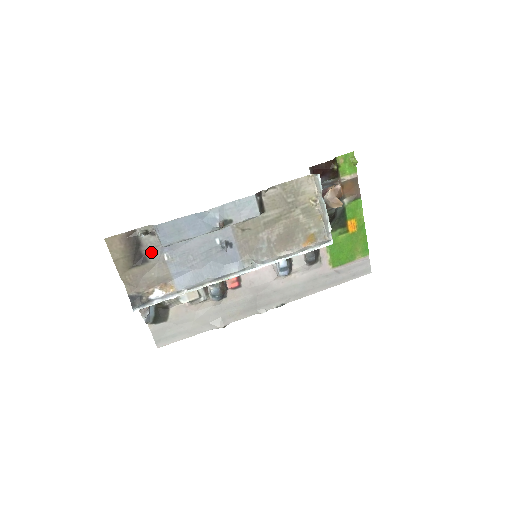
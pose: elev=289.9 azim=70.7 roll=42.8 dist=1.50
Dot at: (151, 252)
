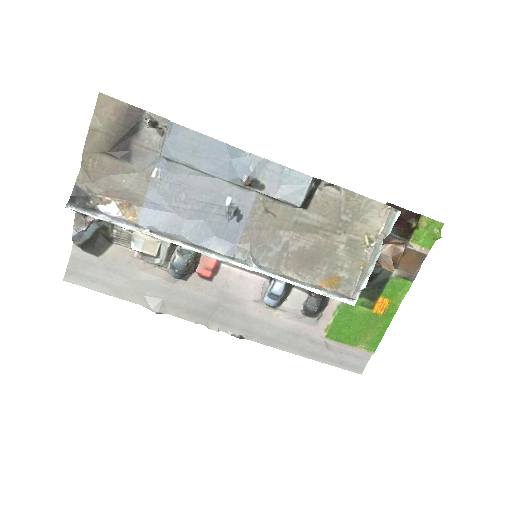
Dot at: (142, 153)
